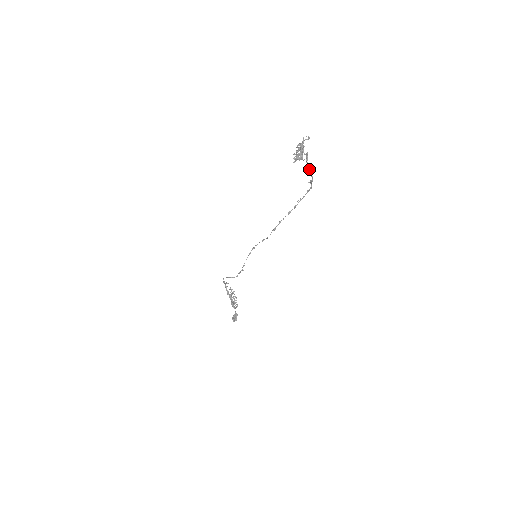
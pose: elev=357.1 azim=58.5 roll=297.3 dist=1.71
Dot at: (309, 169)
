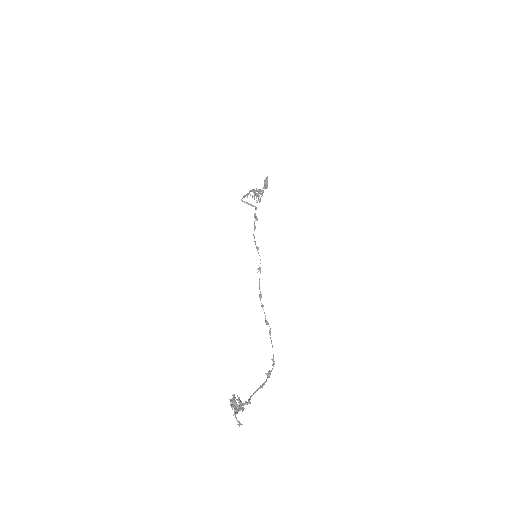
Dot at: (258, 389)
